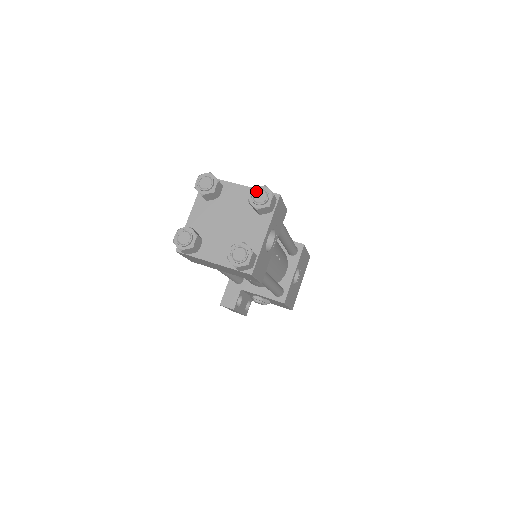
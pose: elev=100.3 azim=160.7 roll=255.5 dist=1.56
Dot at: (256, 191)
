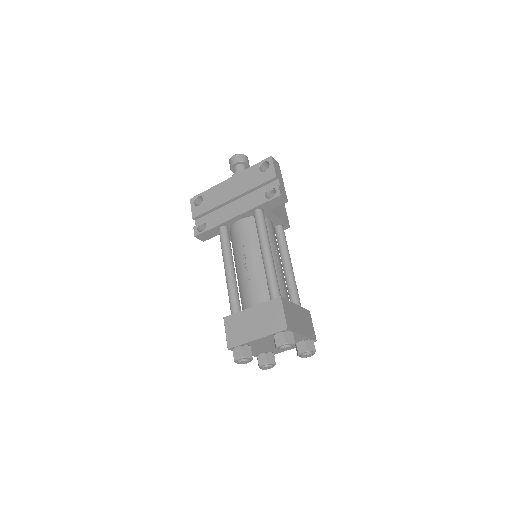
Dot at: (308, 355)
